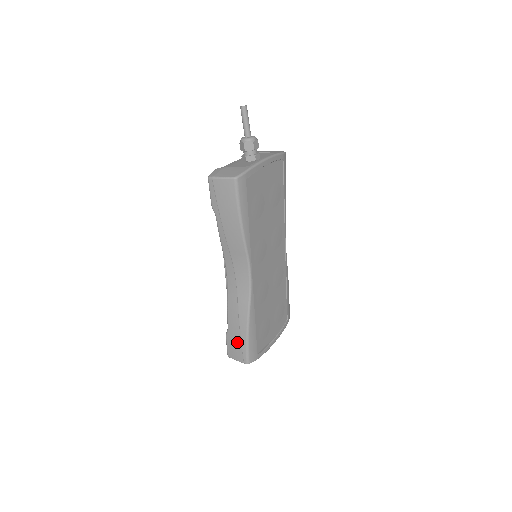
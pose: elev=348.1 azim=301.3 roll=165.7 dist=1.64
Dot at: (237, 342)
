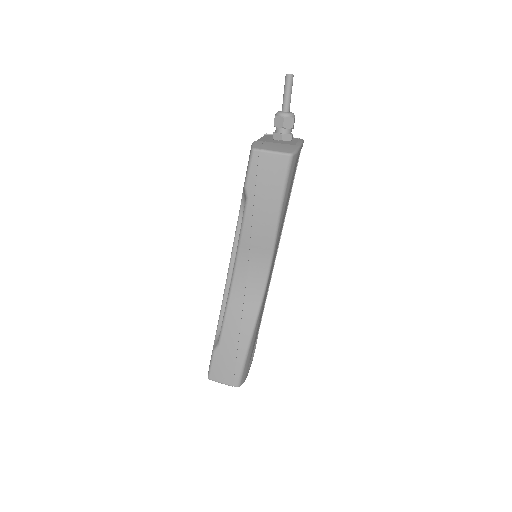
Dot at: (230, 360)
